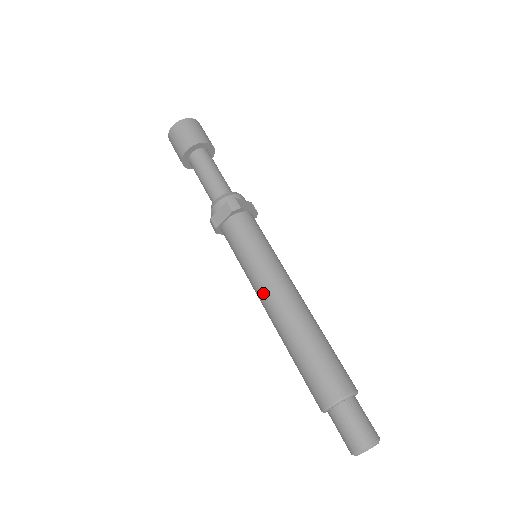
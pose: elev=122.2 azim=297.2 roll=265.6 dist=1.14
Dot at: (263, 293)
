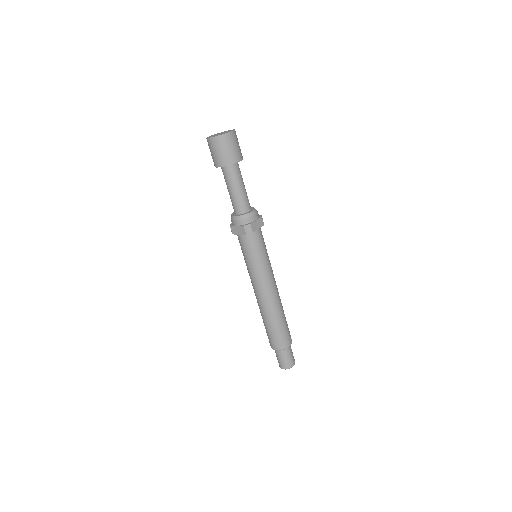
Dot at: (255, 287)
